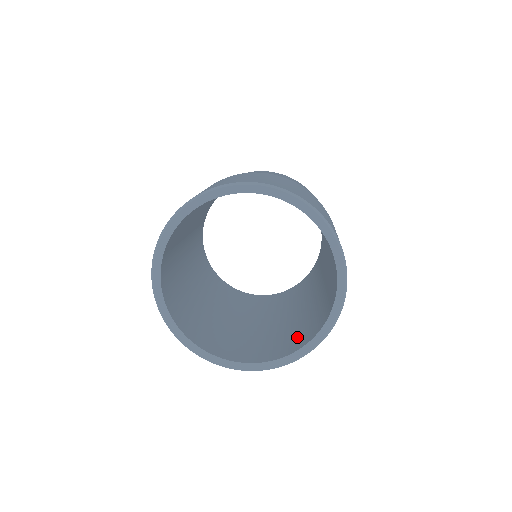
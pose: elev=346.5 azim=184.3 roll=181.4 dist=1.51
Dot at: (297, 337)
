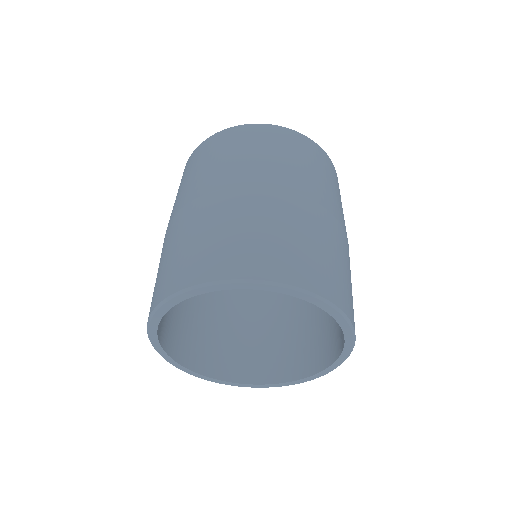
Dot at: (309, 350)
